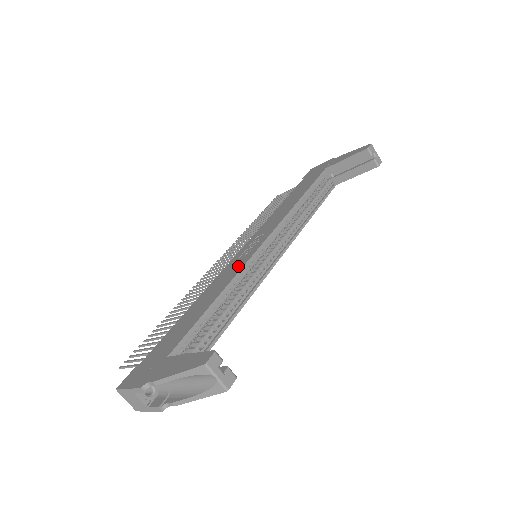
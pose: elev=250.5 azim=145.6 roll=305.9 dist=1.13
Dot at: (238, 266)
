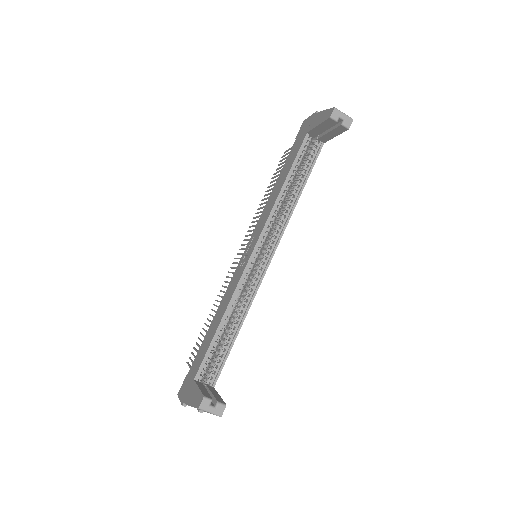
Dot at: (236, 282)
